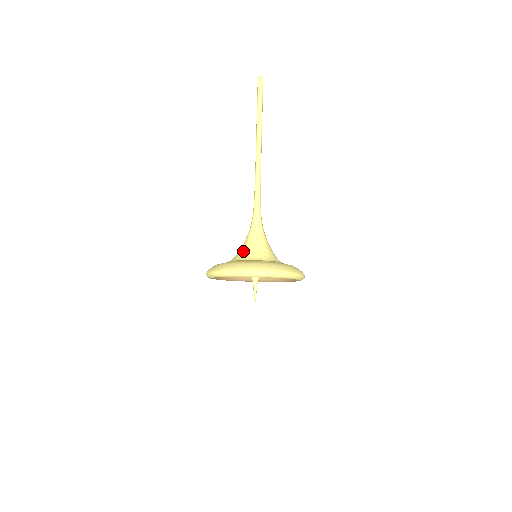
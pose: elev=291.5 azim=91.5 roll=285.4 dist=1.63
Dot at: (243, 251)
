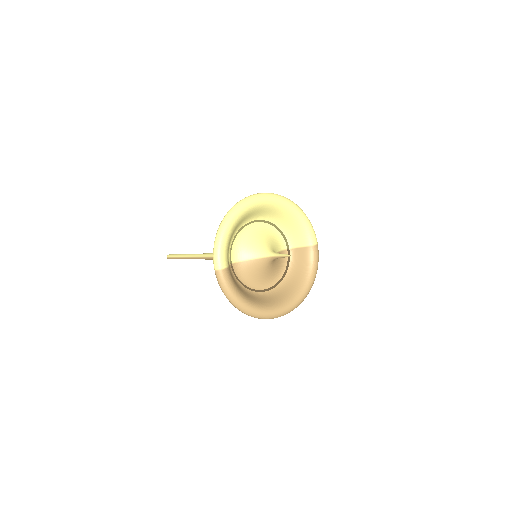
Dot at: occluded
